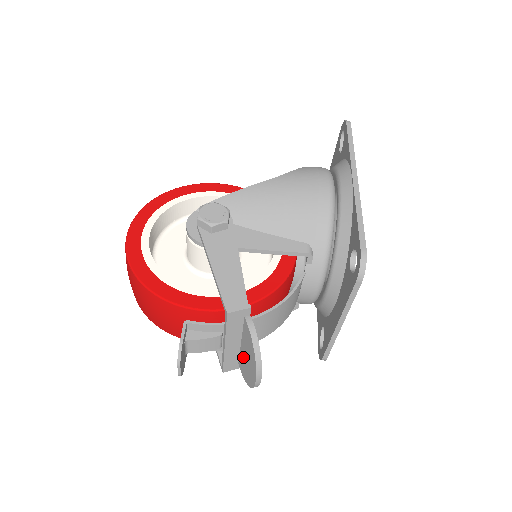
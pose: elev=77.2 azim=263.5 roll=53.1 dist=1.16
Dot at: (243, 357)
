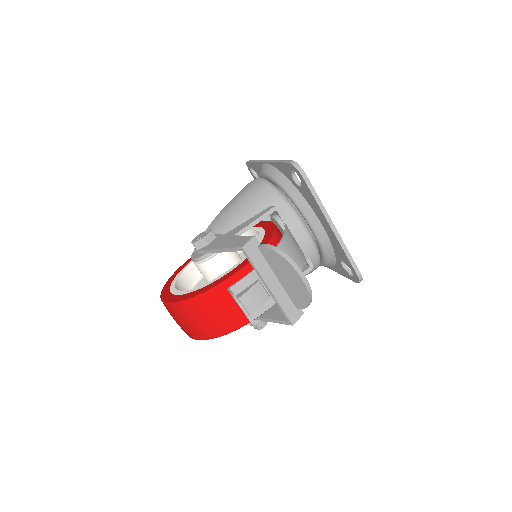
Dot at: (288, 287)
